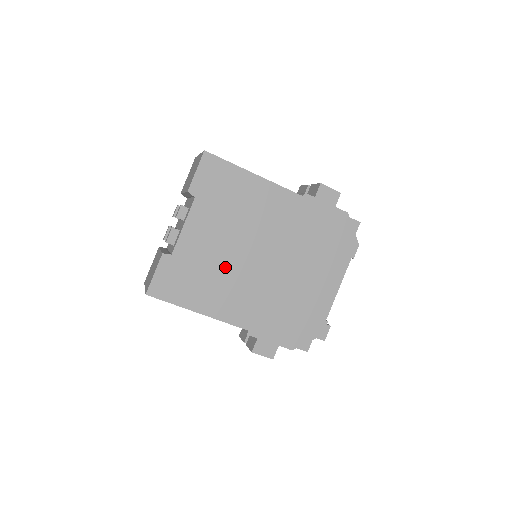
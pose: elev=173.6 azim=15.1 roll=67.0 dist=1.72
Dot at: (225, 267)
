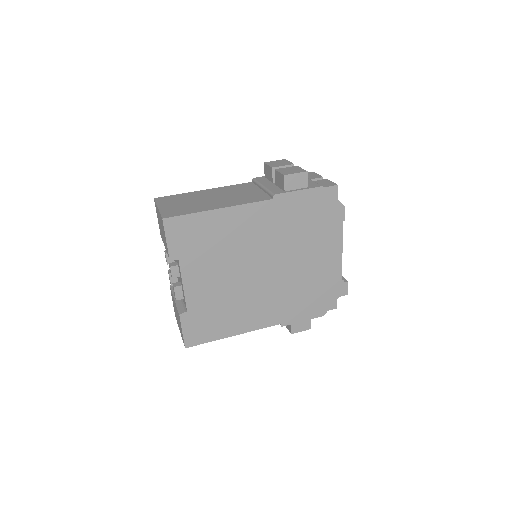
Dot at: (236, 294)
